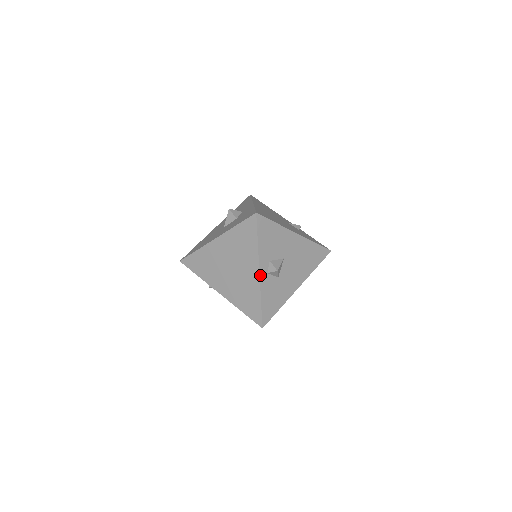
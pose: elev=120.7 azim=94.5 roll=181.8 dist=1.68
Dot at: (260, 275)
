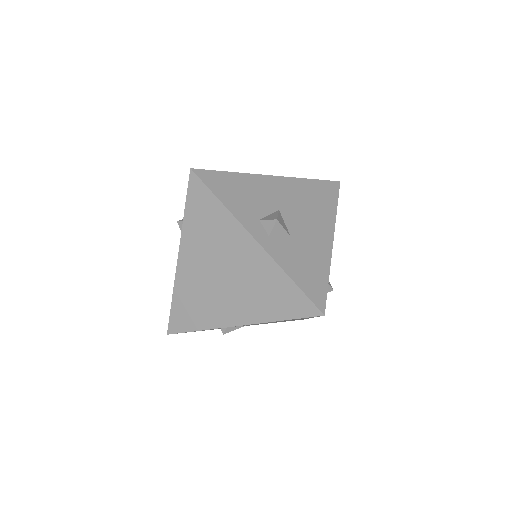
Dot at: (259, 243)
